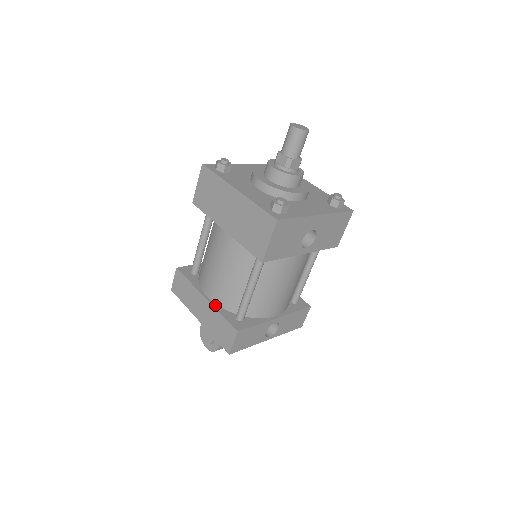
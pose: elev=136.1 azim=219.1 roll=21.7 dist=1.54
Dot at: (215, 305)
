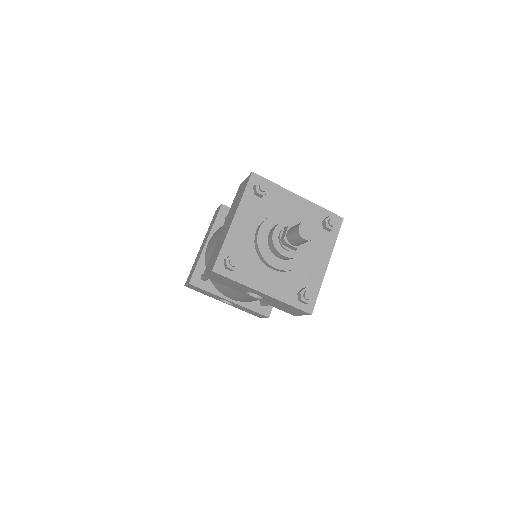
Dot at: (203, 254)
